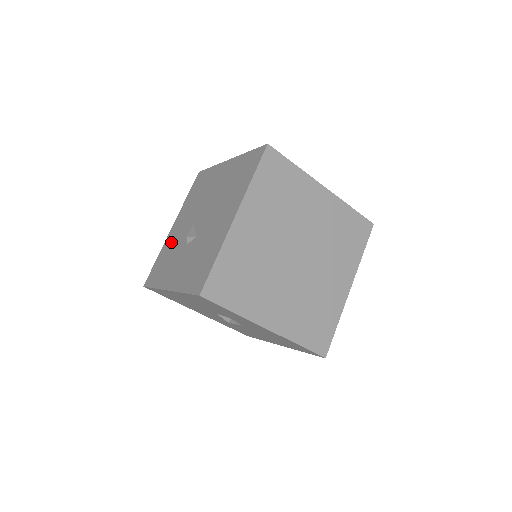
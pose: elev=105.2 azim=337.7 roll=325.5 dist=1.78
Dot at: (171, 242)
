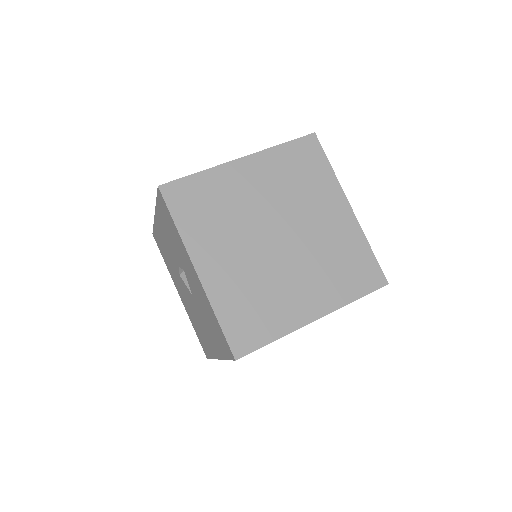
Dot at: occluded
